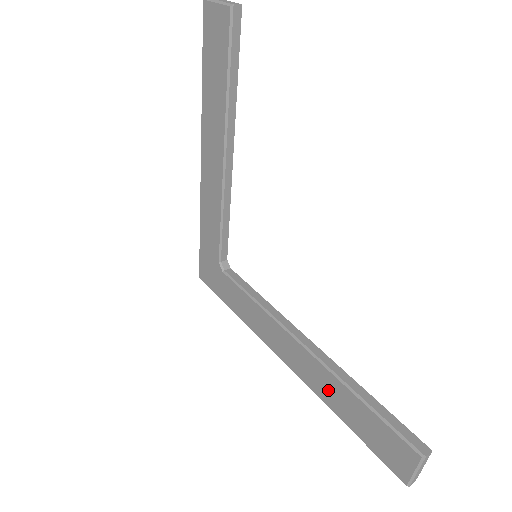
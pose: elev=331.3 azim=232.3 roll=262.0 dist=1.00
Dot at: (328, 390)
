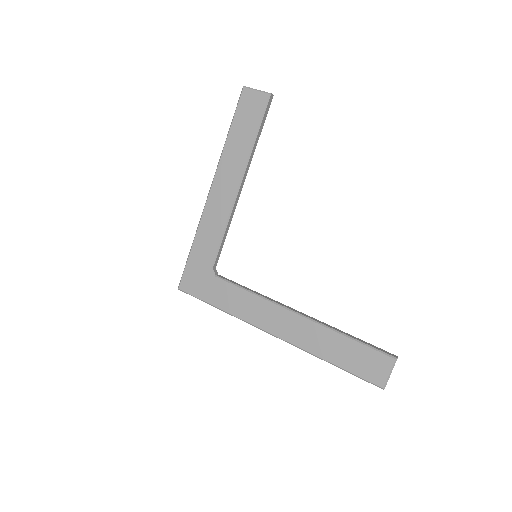
Dot at: (319, 342)
